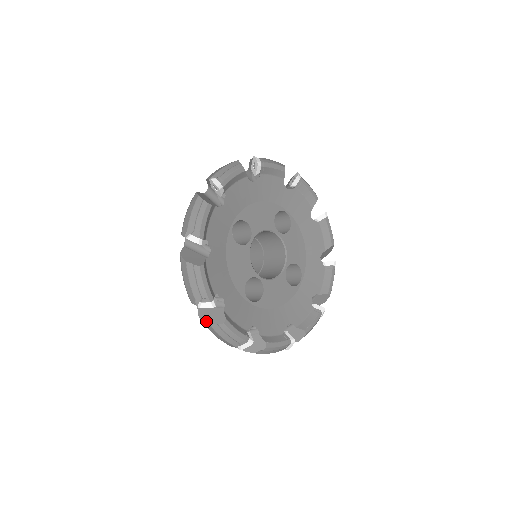
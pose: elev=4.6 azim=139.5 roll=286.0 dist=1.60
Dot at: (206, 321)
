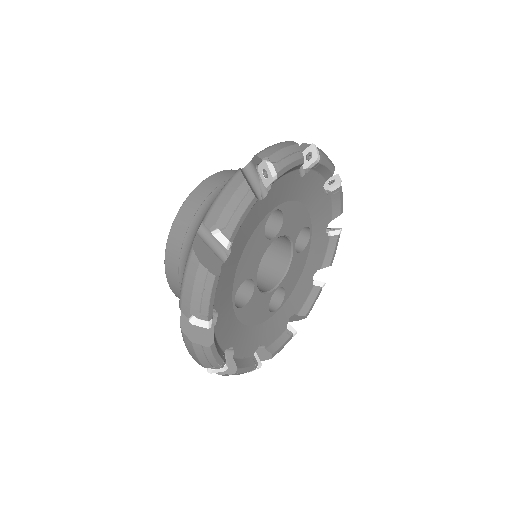
Dot at: occluded
